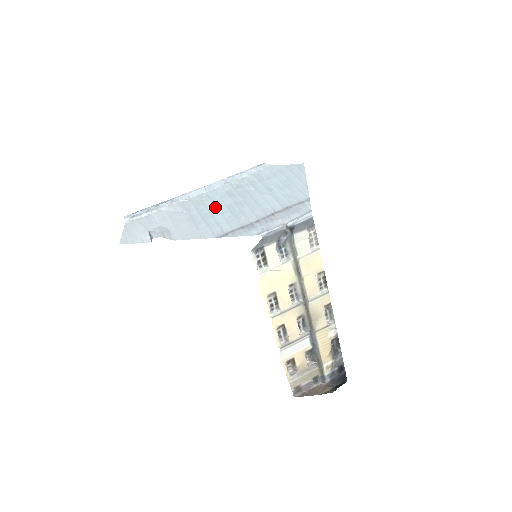
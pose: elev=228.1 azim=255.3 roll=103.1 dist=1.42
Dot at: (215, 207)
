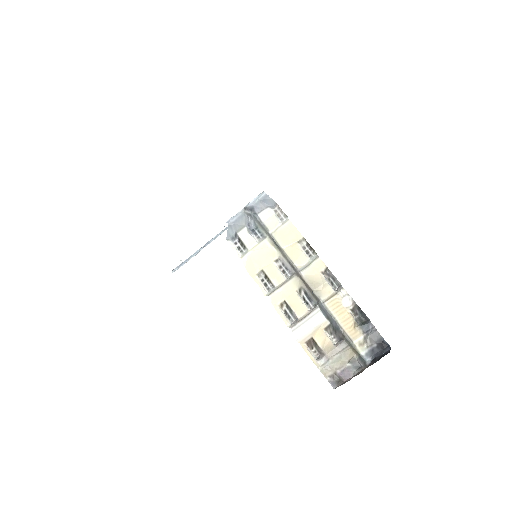
Dot at: occluded
